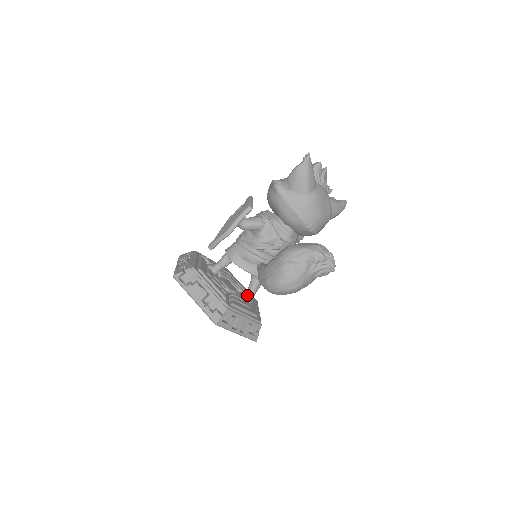
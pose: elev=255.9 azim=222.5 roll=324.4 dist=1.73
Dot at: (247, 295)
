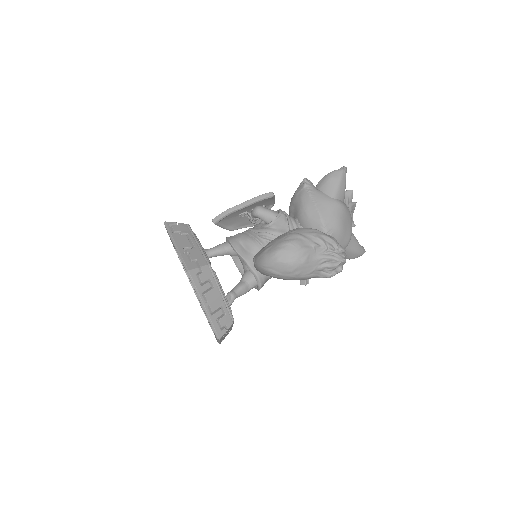
Dot at: (229, 292)
